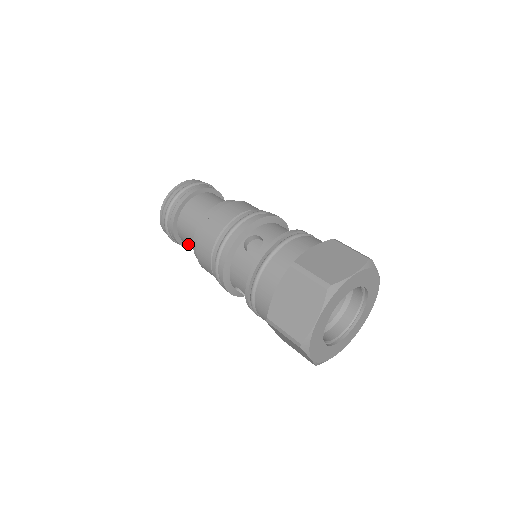
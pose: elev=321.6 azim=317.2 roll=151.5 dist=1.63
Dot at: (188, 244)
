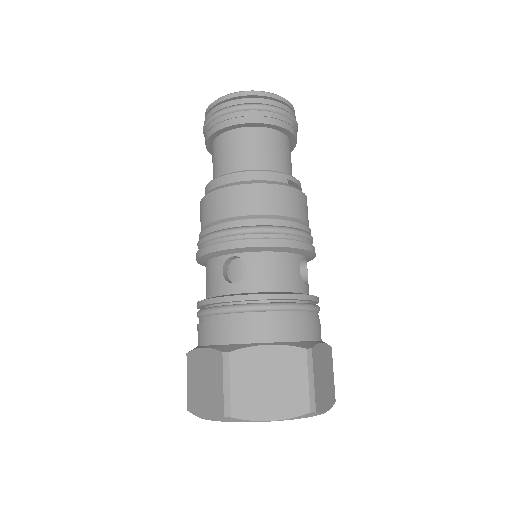
Dot at: occluded
